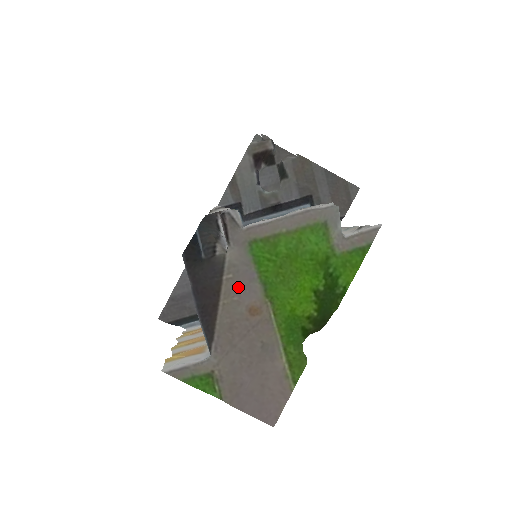
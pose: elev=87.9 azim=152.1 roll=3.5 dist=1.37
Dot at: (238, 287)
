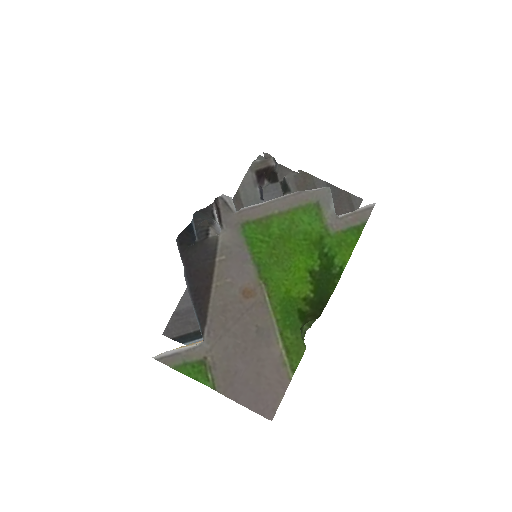
Dot at: (231, 269)
